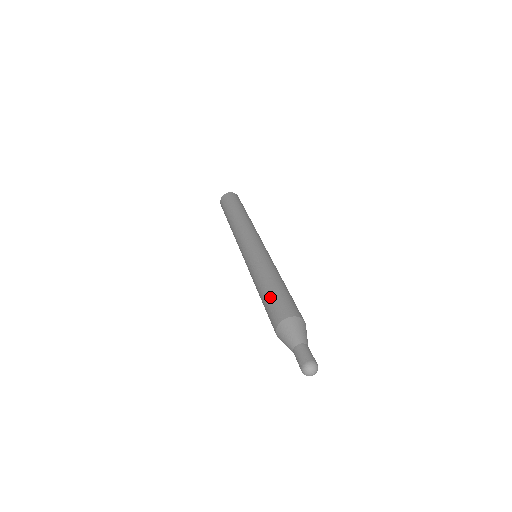
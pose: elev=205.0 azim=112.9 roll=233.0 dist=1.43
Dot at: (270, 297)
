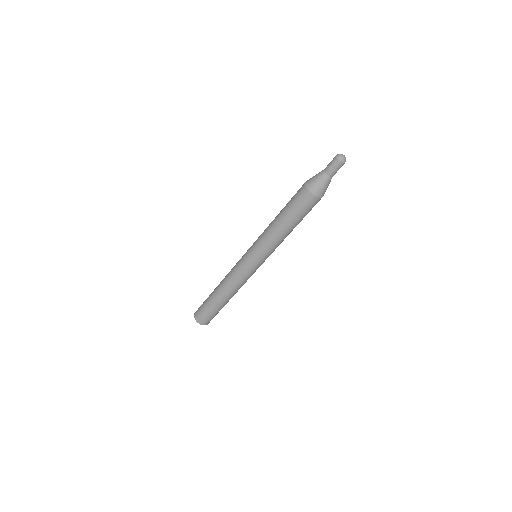
Dot at: (288, 202)
